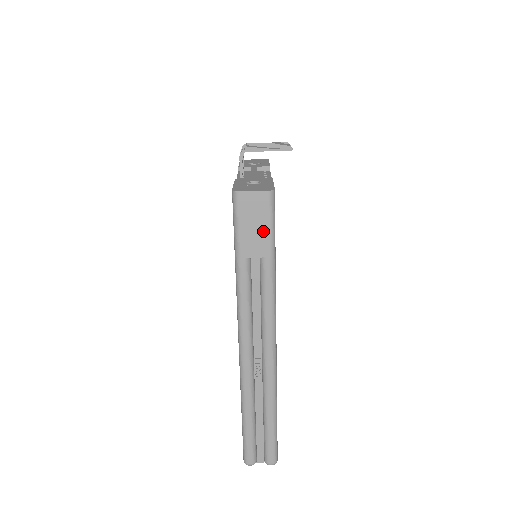
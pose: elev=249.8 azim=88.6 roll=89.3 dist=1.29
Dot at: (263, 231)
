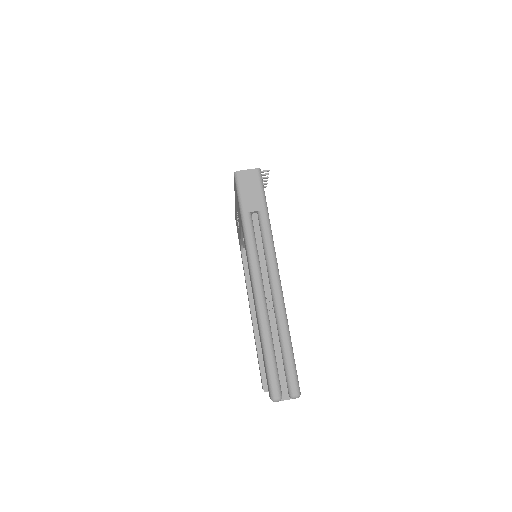
Dot at: (257, 193)
